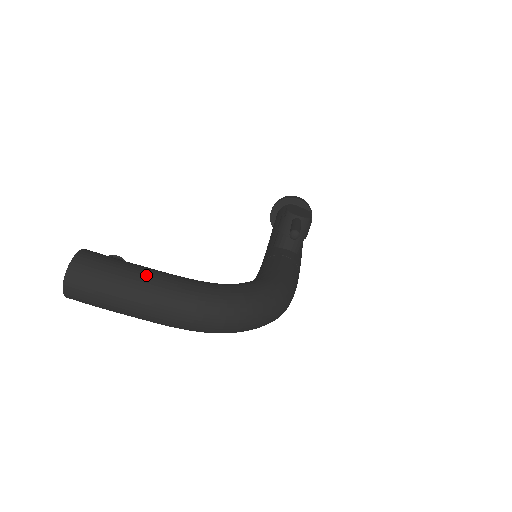
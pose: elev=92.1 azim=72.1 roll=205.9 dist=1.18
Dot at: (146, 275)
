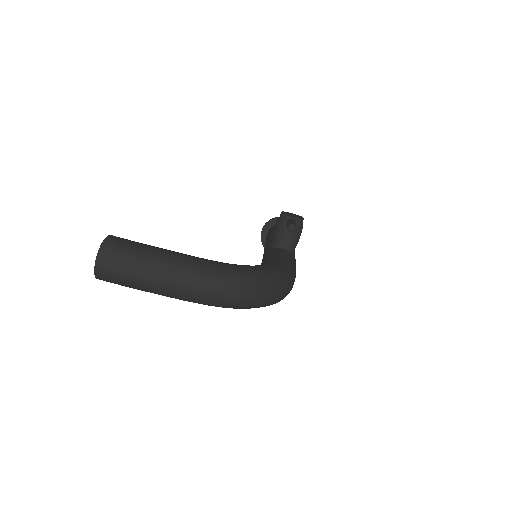
Dot at: (169, 254)
